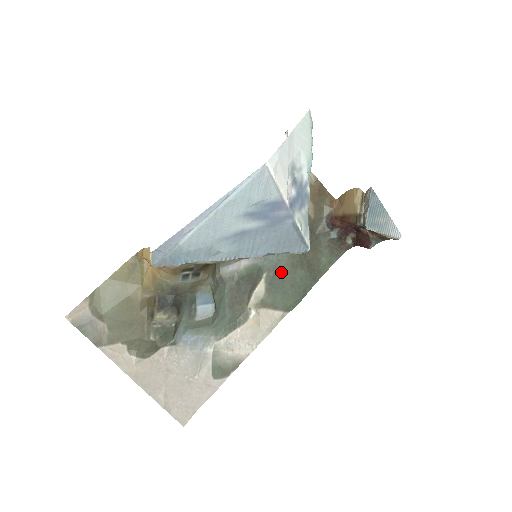
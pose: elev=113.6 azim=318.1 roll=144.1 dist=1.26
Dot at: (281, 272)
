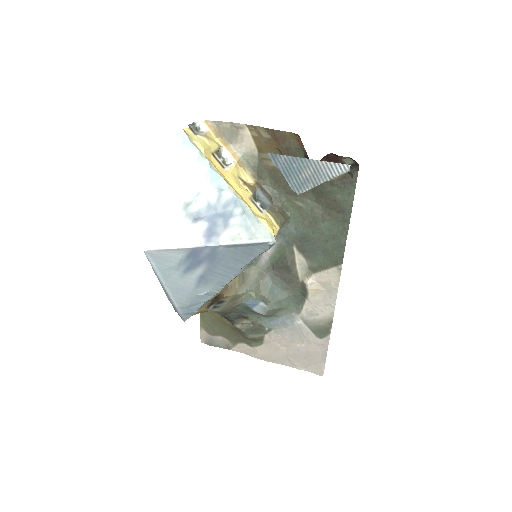
Dot at: (306, 237)
